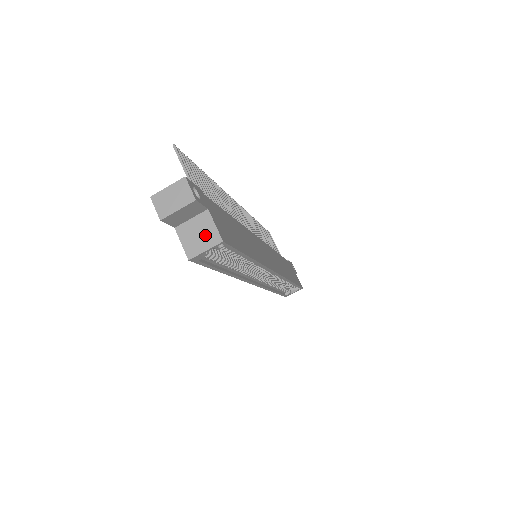
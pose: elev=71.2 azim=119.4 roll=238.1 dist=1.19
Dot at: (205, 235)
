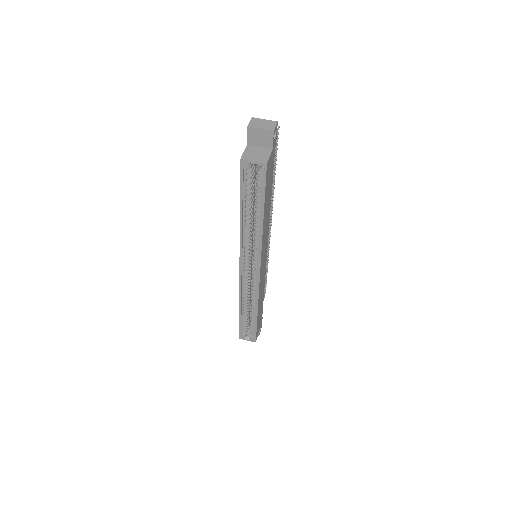
Dot at: (260, 156)
